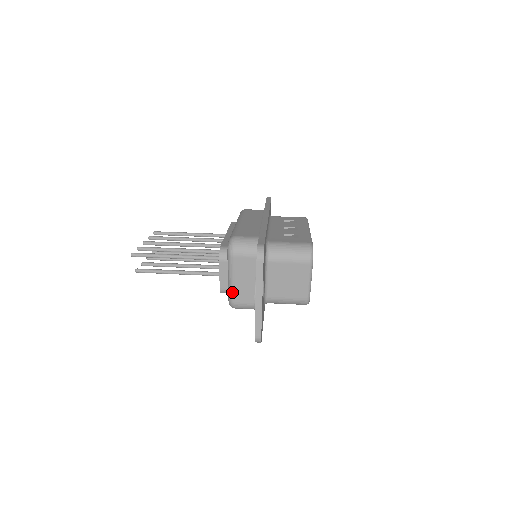
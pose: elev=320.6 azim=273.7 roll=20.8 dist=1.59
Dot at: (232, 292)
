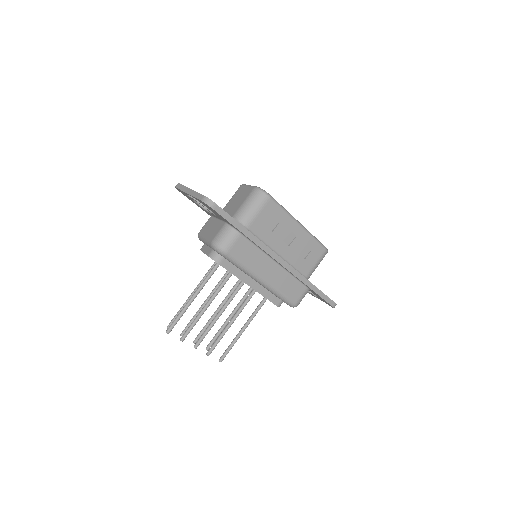
Dot at: occluded
